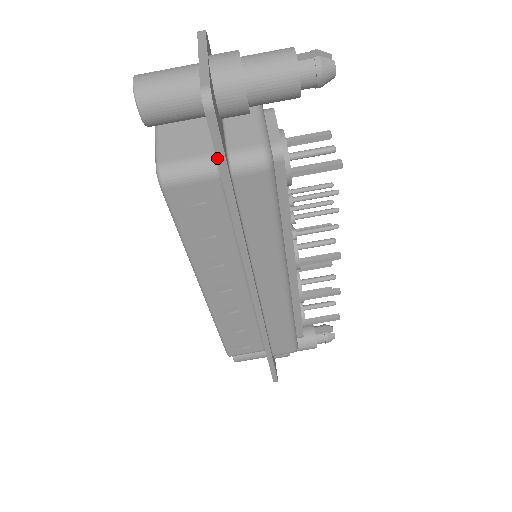
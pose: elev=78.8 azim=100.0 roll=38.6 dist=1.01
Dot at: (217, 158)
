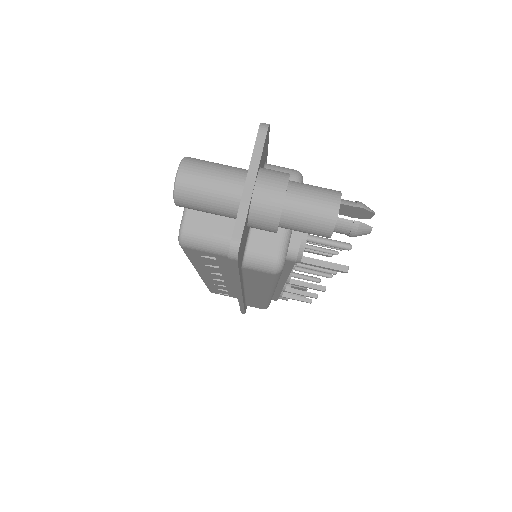
Dot at: (231, 268)
